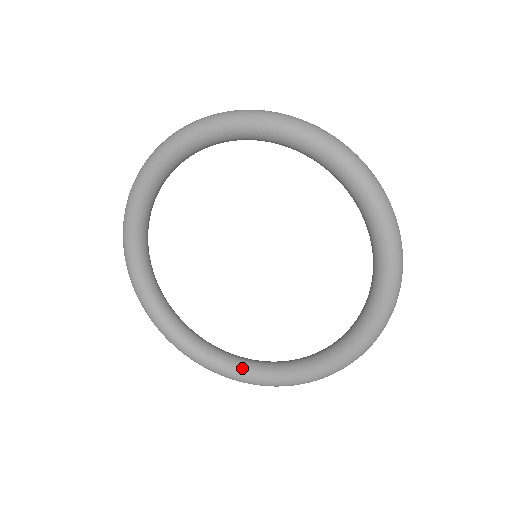
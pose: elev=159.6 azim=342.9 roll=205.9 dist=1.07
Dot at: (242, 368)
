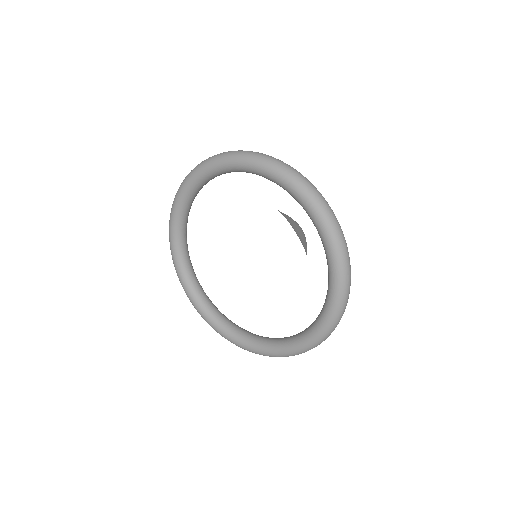
Dot at: (260, 344)
